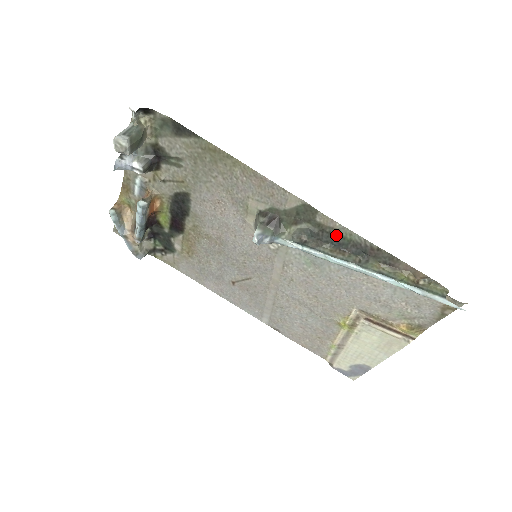
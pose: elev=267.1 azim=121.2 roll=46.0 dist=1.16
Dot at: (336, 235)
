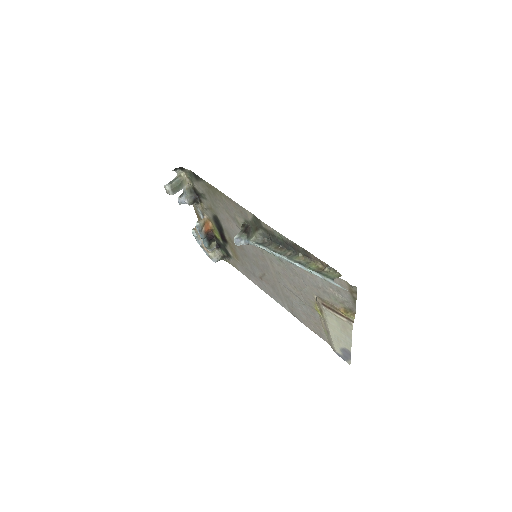
Dot at: (275, 236)
